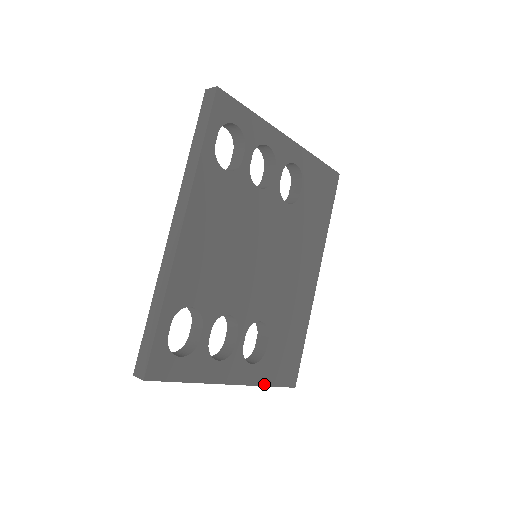
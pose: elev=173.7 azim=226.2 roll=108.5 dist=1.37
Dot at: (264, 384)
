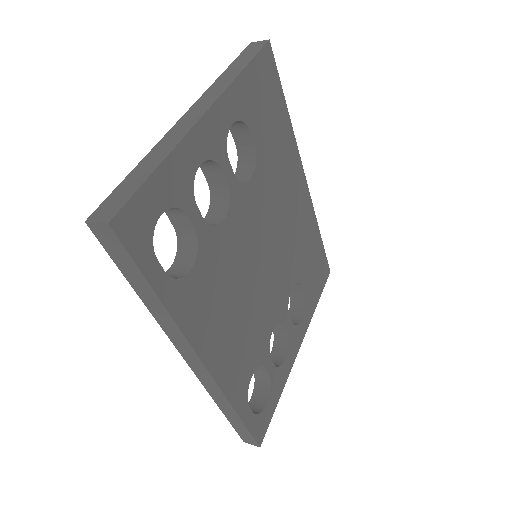
Dot at: (314, 309)
